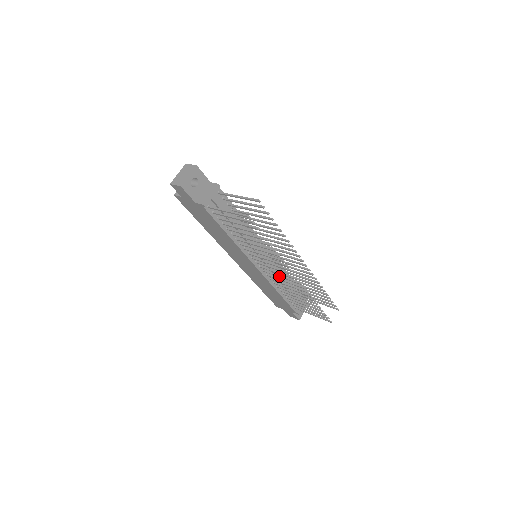
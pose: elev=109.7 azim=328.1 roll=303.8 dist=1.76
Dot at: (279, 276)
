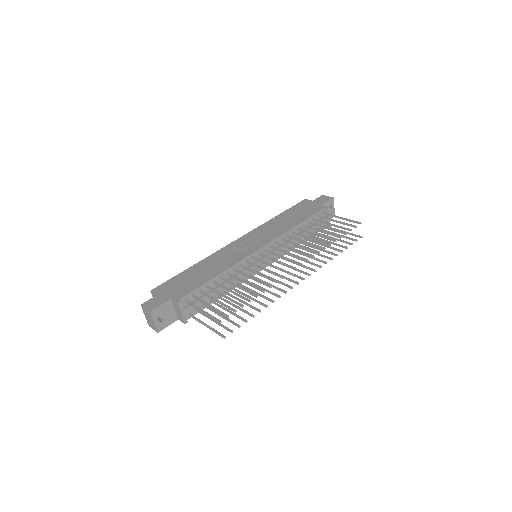
Dot at: occluded
